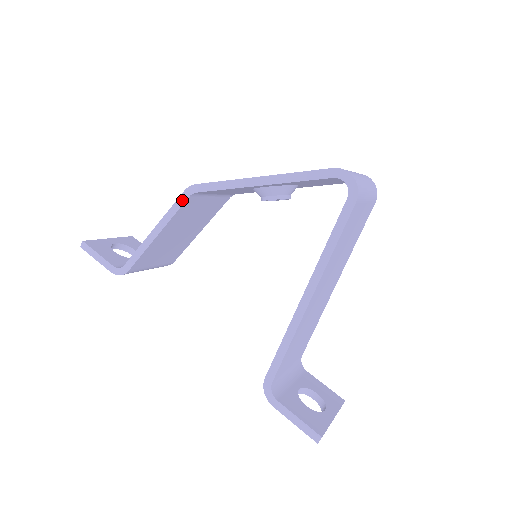
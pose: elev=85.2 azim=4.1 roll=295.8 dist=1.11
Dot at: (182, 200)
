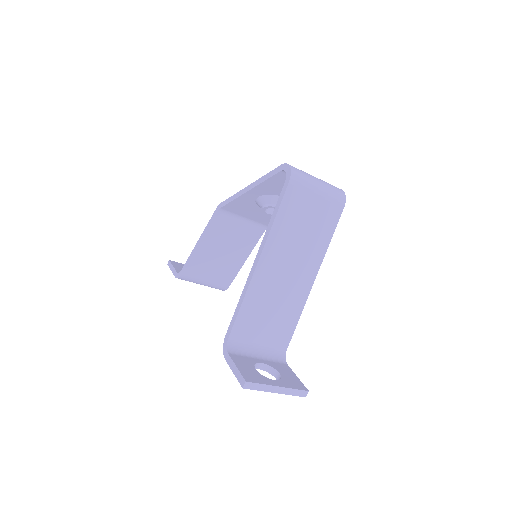
Dot at: (214, 215)
